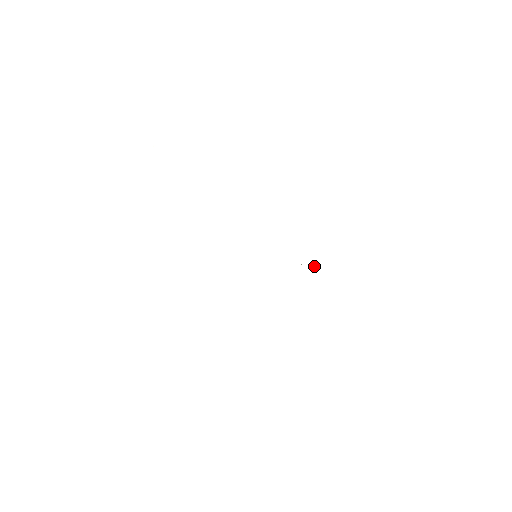
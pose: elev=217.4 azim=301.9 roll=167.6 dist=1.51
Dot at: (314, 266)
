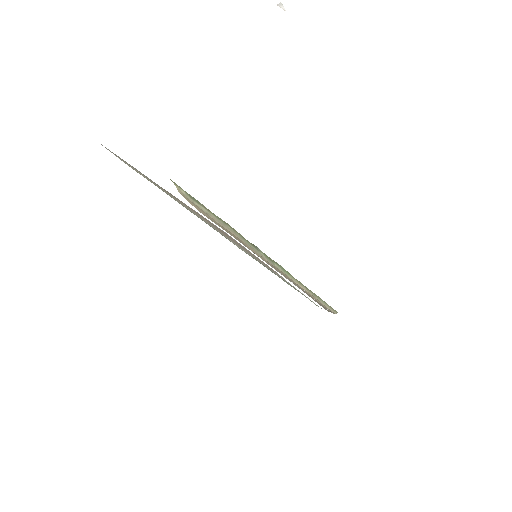
Dot at: occluded
